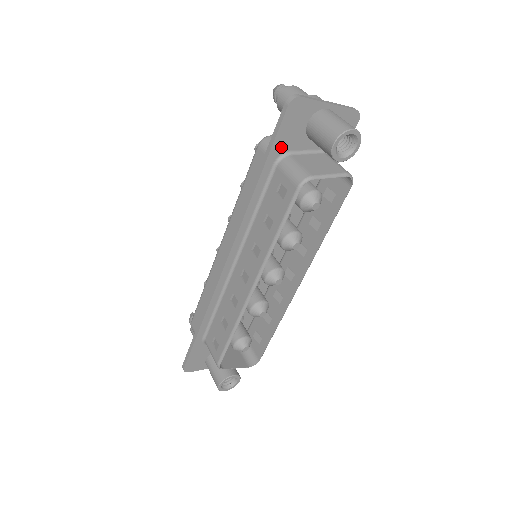
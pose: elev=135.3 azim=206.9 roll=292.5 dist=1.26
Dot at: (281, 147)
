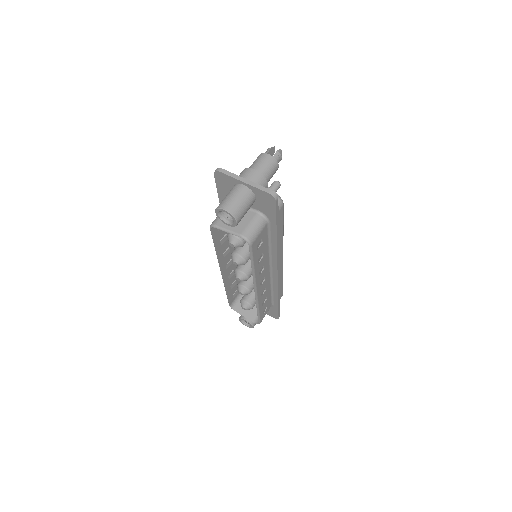
Dot at: (225, 196)
